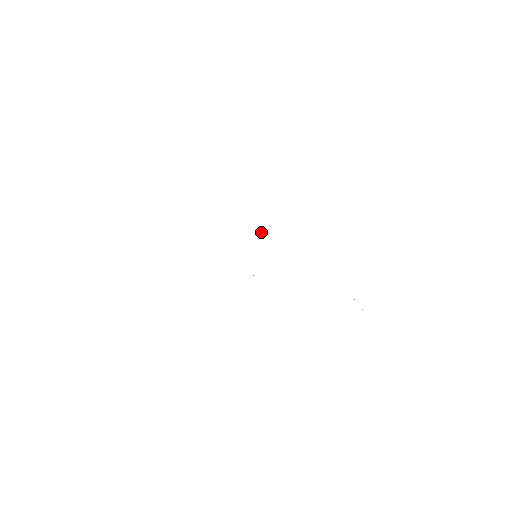
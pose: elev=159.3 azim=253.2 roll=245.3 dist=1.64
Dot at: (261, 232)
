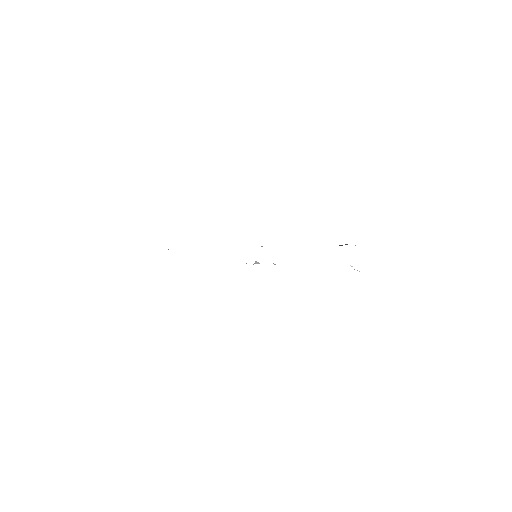
Dot at: occluded
